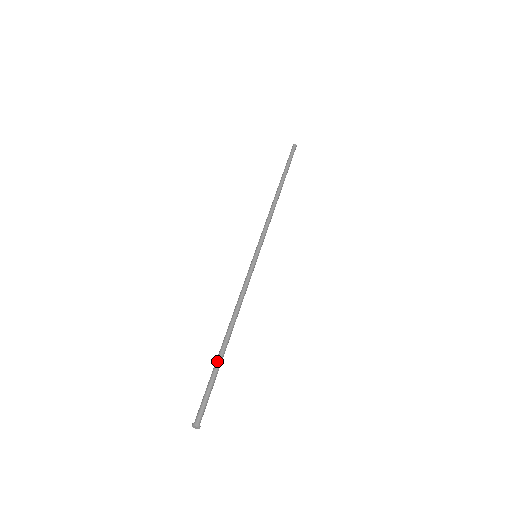
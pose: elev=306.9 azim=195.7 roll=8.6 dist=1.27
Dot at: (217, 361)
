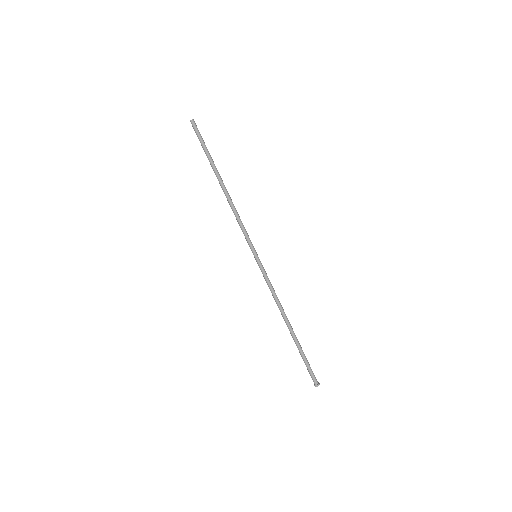
Dot at: (296, 345)
